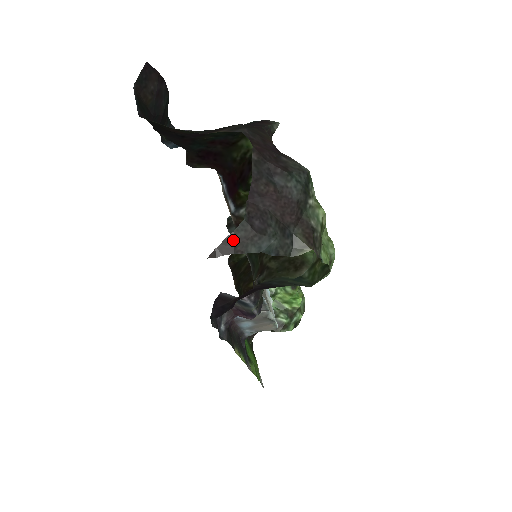
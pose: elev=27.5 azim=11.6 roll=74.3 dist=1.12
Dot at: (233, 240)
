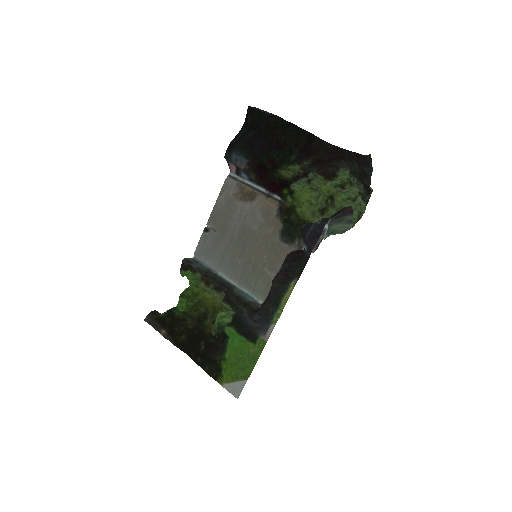
Dot at: (369, 158)
